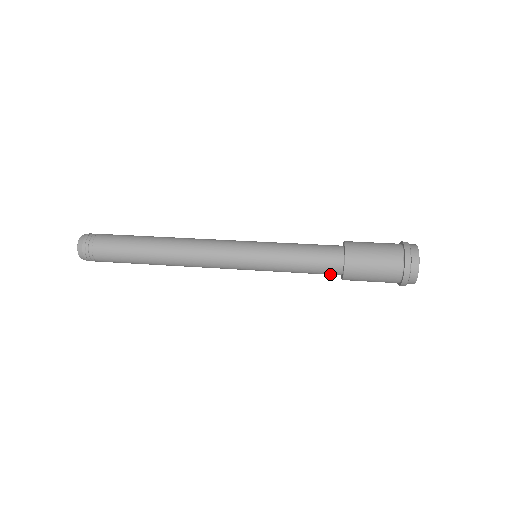
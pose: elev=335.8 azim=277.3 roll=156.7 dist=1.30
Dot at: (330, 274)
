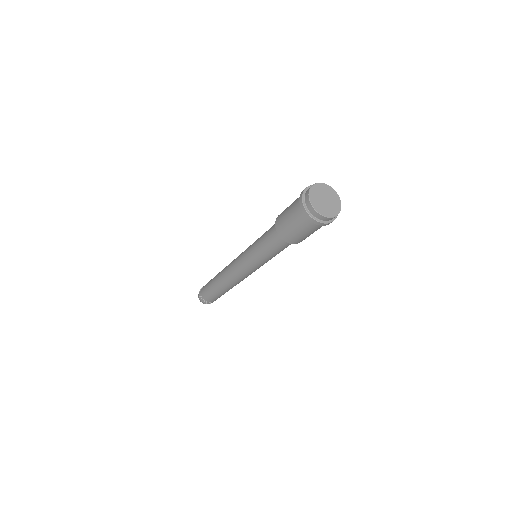
Dot at: (279, 241)
